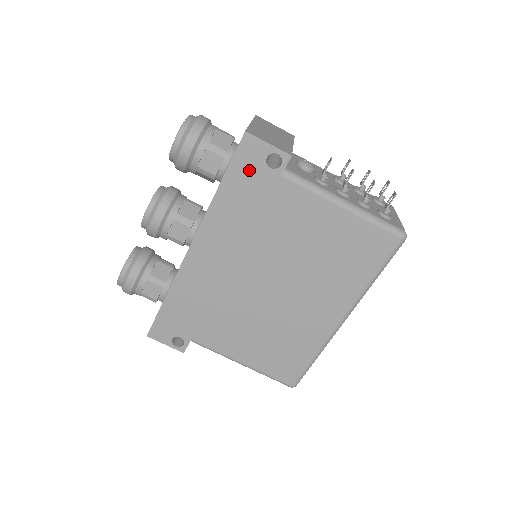
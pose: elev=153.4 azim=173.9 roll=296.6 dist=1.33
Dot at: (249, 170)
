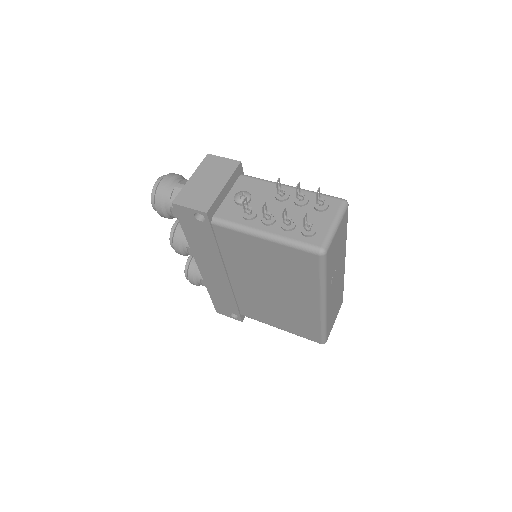
Dot at: (191, 224)
